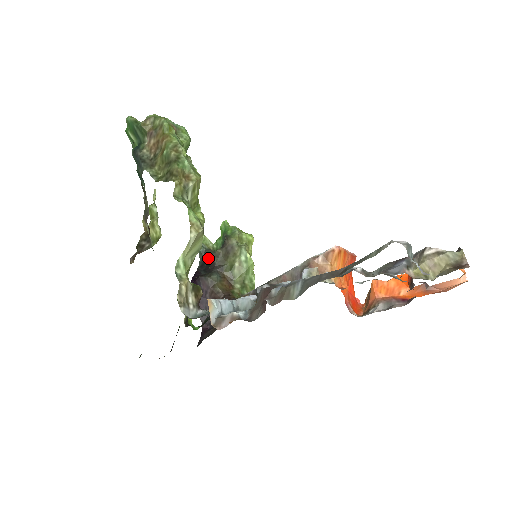
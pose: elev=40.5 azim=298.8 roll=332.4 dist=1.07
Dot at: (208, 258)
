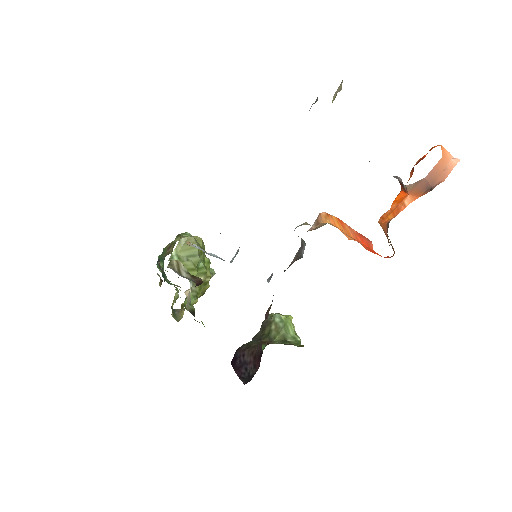
Dot at: occluded
